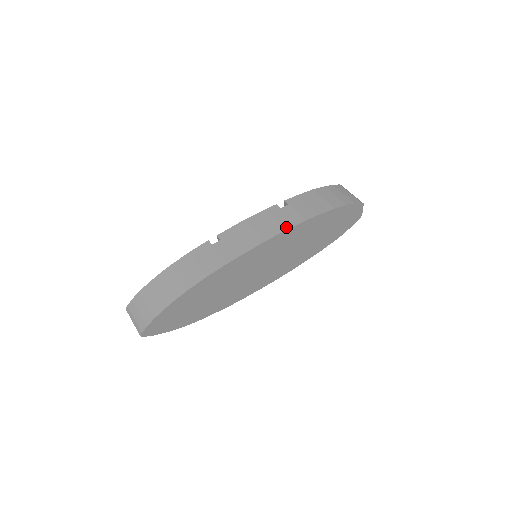
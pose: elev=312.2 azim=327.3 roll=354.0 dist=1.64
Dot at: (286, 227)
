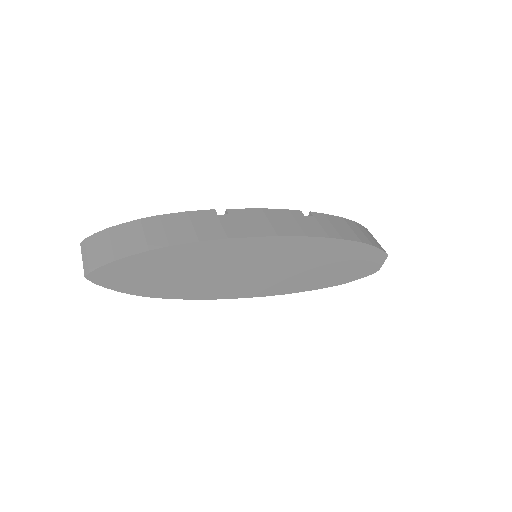
Dot at: (307, 233)
